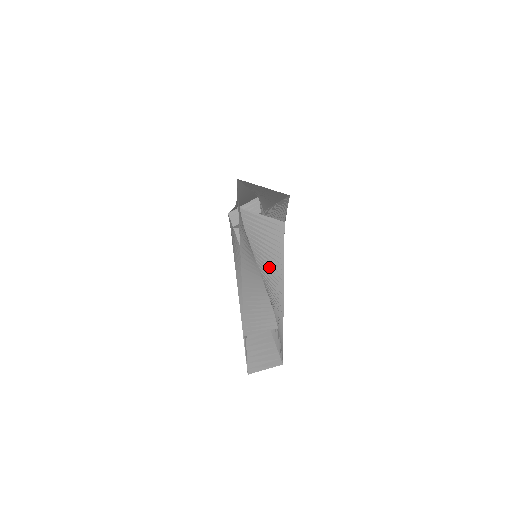
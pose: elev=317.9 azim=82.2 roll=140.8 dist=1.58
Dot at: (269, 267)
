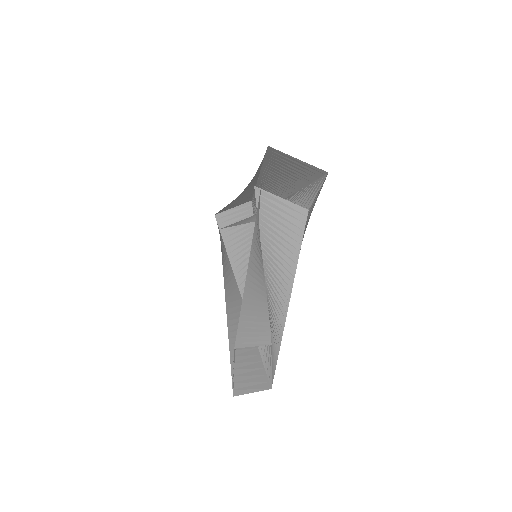
Dot at: (278, 265)
